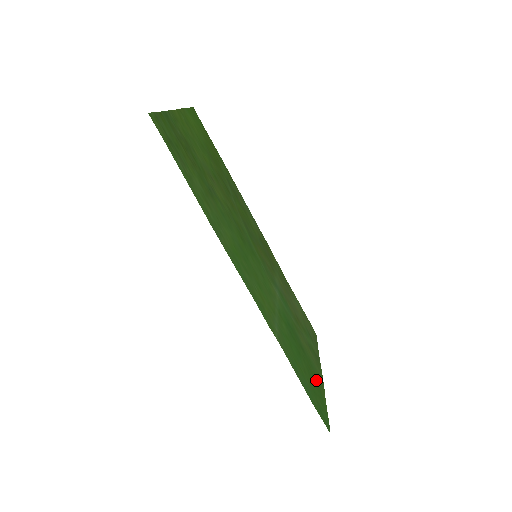
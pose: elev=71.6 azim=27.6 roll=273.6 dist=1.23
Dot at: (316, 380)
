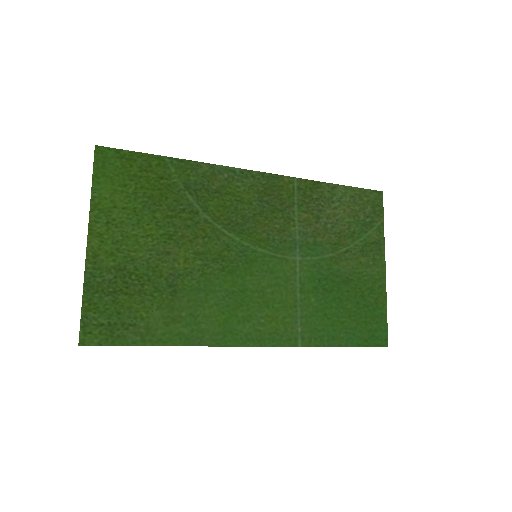
Dot at: (370, 297)
